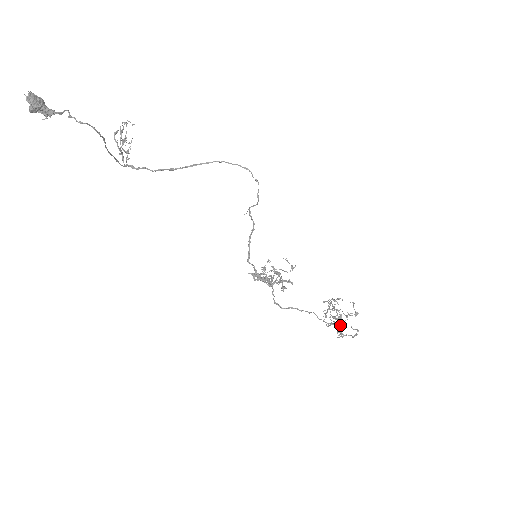
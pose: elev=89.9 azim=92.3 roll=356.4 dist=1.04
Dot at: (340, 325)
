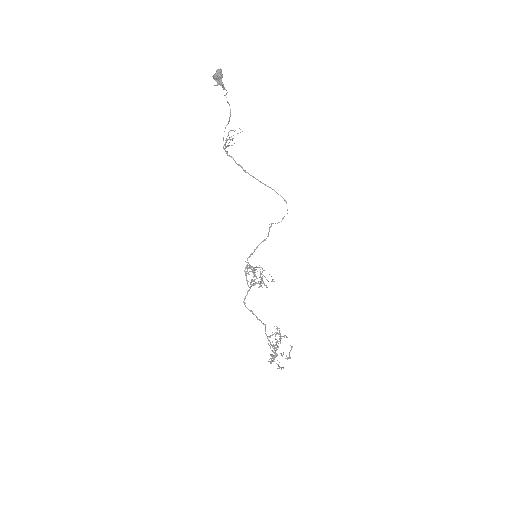
Dot at: (274, 357)
